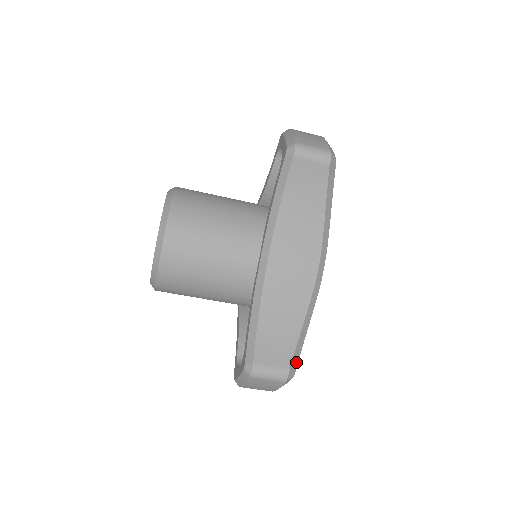
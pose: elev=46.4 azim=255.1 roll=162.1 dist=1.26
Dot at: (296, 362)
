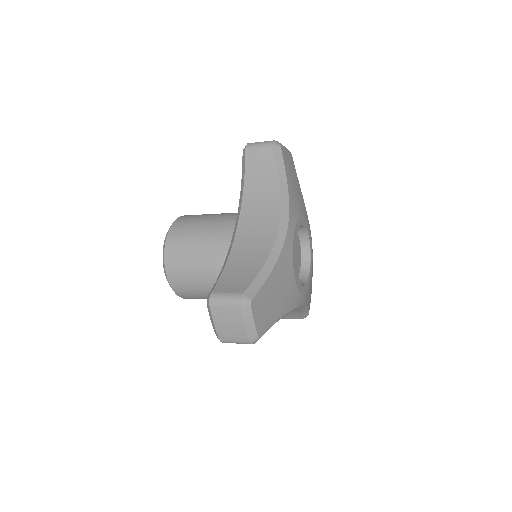
Dot at: (307, 314)
